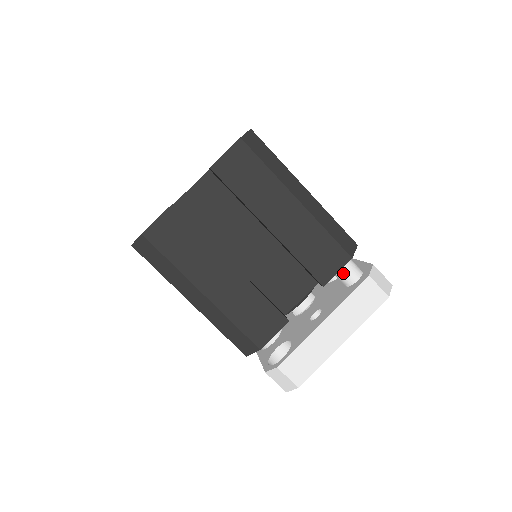
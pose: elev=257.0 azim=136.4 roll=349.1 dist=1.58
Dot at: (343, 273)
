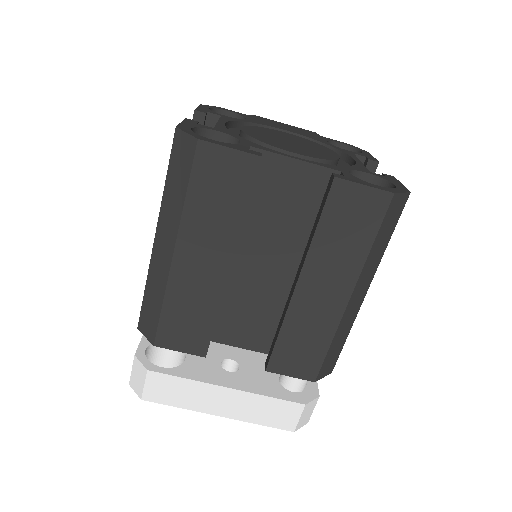
Dot at: occluded
